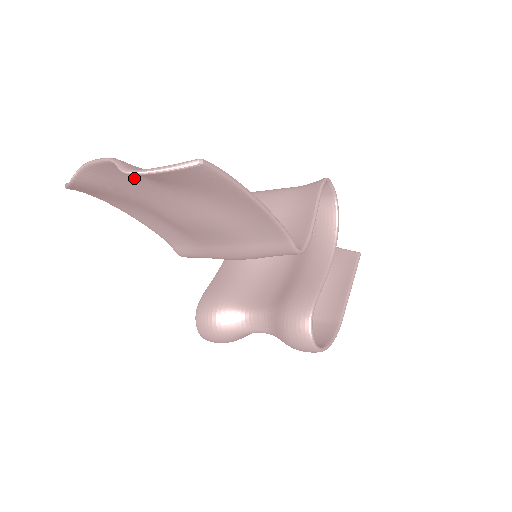
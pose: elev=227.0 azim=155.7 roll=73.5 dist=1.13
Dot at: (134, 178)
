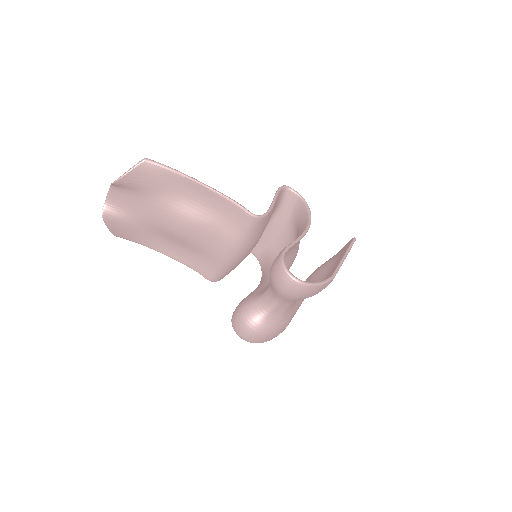
Dot at: (131, 198)
